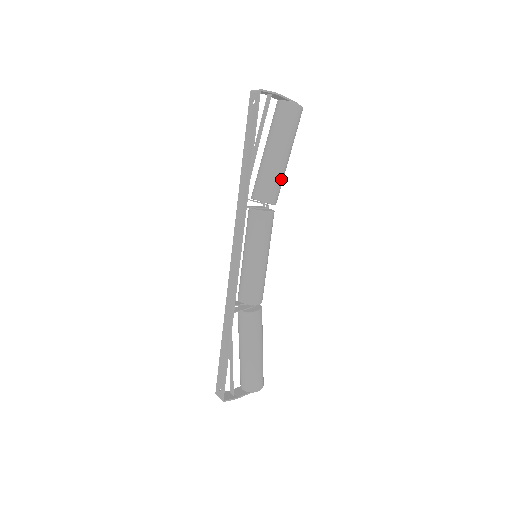
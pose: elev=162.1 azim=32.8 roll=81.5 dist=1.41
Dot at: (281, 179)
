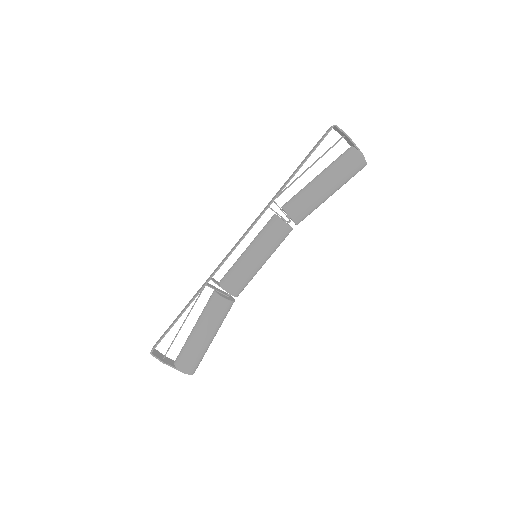
Dot at: (312, 204)
